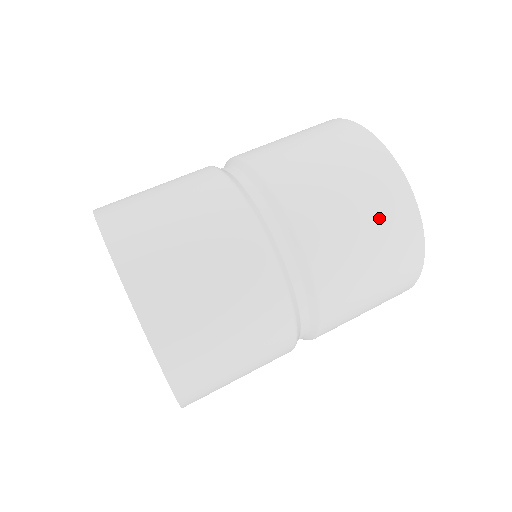
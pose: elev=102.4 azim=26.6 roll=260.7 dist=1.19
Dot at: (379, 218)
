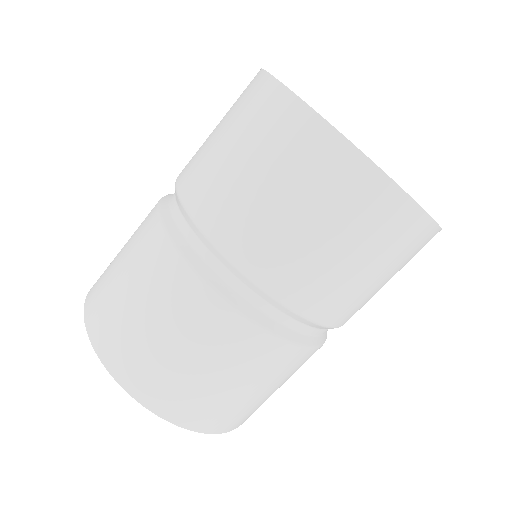
Dot at: (356, 230)
